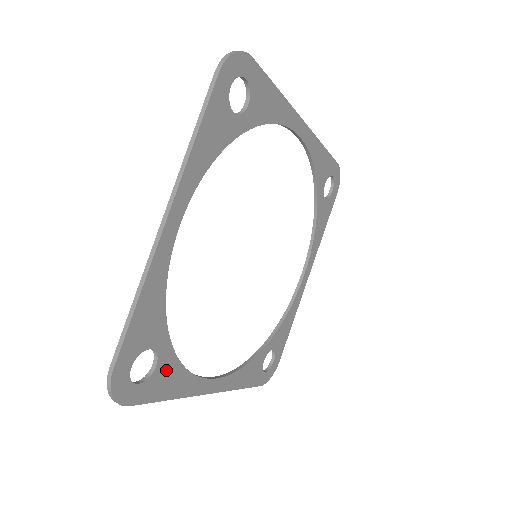
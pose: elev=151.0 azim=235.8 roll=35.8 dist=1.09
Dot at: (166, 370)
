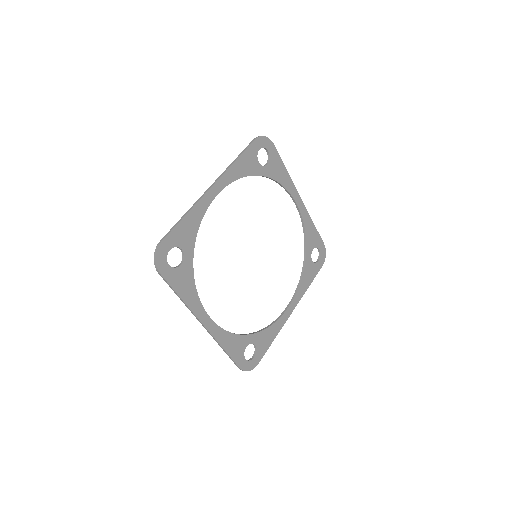
Dot at: (185, 274)
